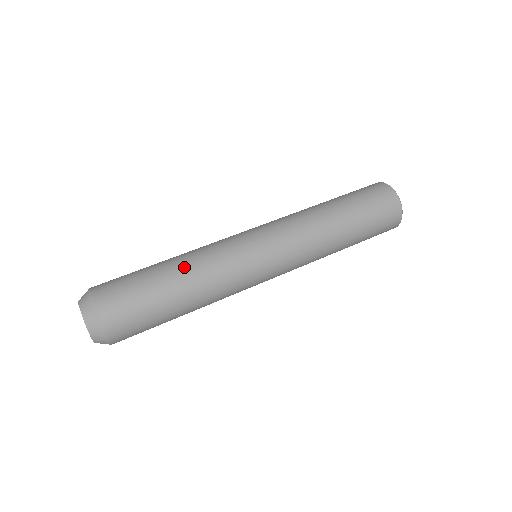
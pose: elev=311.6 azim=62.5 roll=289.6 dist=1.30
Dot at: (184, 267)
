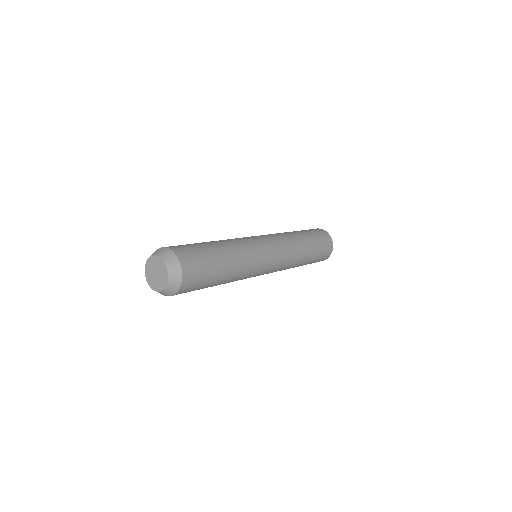
Dot at: (230, 250)
